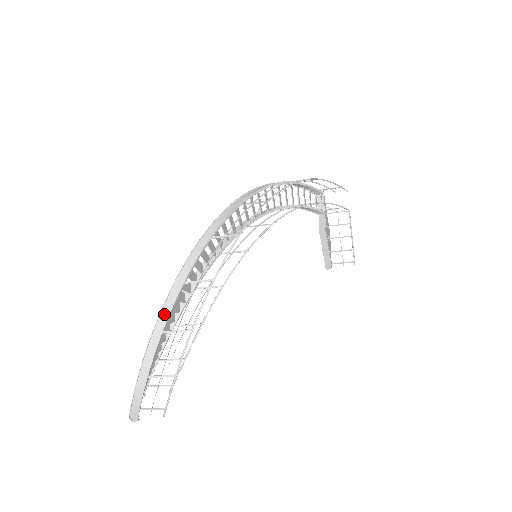
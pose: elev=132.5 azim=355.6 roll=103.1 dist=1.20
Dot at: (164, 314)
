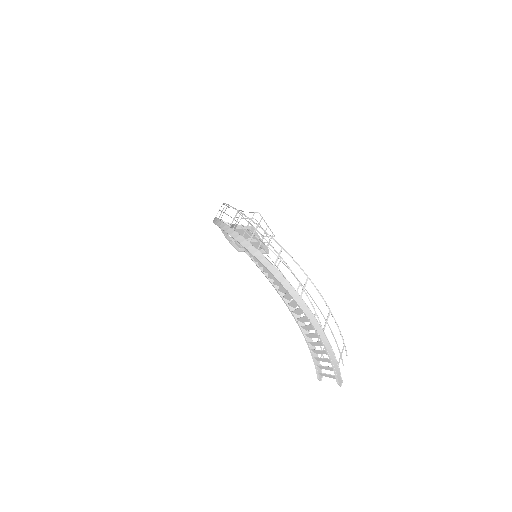
Dot at: (289, 289)
